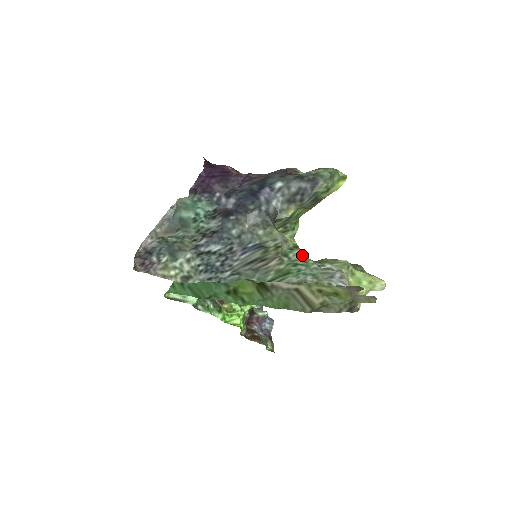
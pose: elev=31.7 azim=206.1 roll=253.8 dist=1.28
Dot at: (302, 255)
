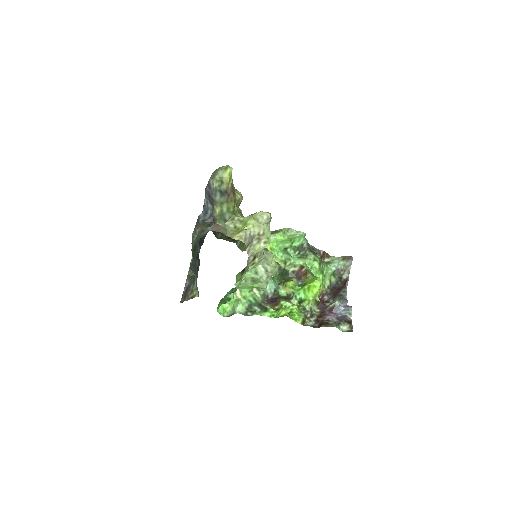
Dot at: occluded
